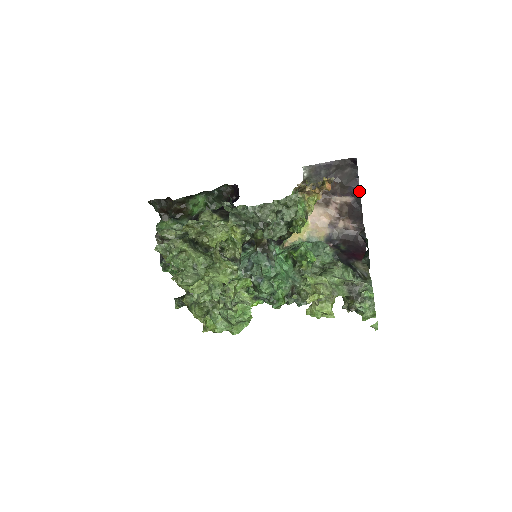
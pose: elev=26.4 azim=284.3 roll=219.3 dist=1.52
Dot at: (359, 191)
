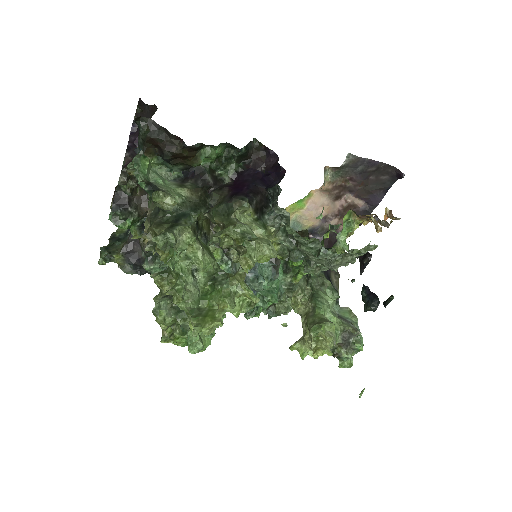
Dot at: (378, 203)
